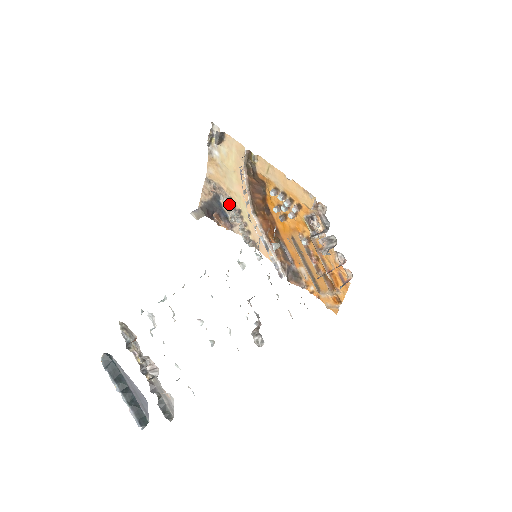
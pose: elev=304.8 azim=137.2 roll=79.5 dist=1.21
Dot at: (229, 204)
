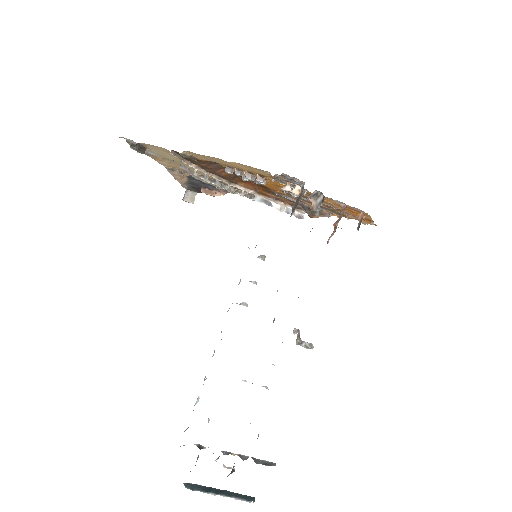
Dot at: occluded
